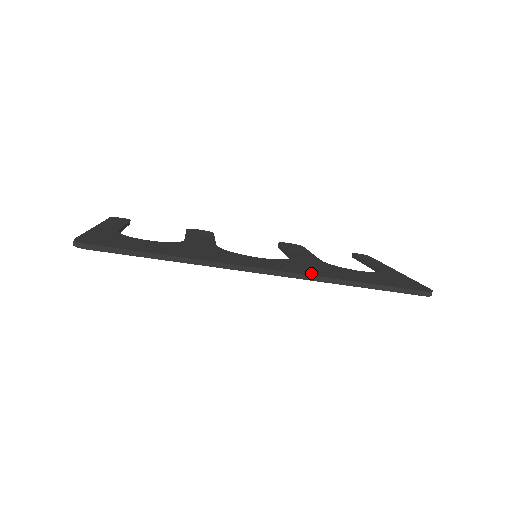
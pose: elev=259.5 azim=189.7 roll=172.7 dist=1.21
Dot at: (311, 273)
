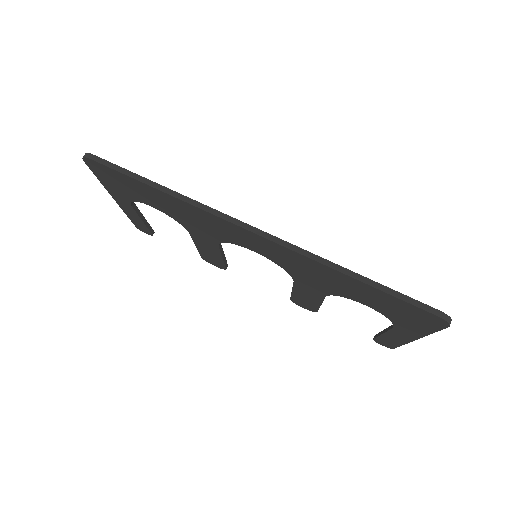
Dot at: occluded
